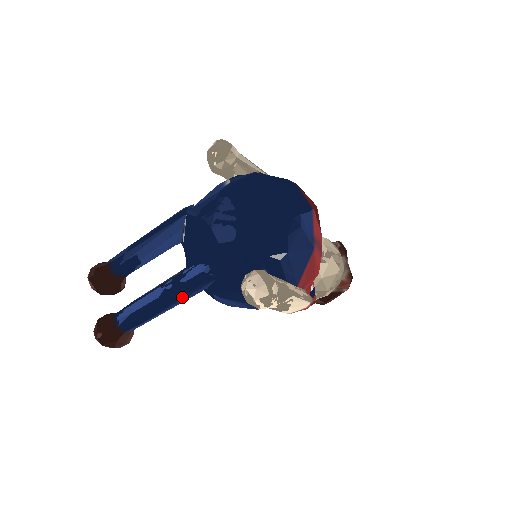
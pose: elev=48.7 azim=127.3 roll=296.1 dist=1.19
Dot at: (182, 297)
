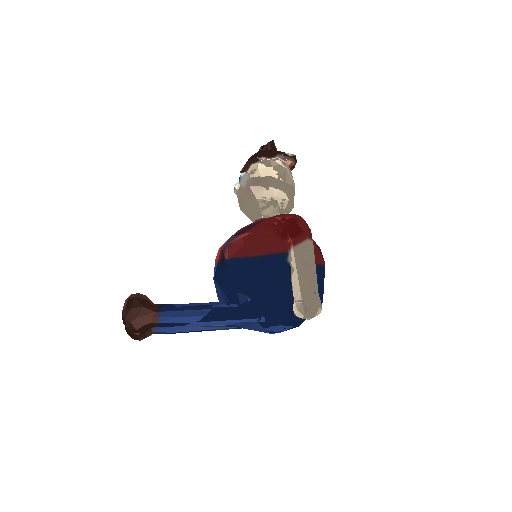
Dot at: occluded
